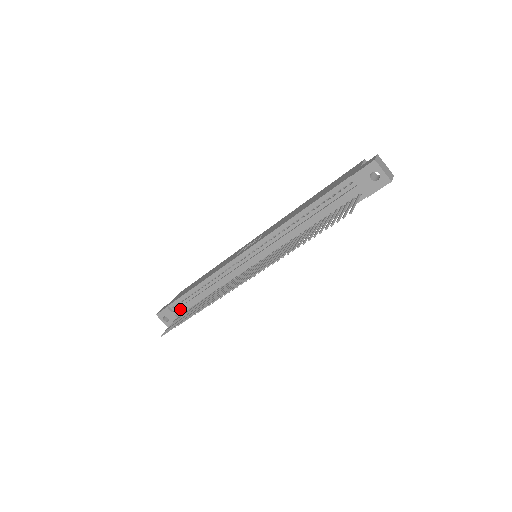
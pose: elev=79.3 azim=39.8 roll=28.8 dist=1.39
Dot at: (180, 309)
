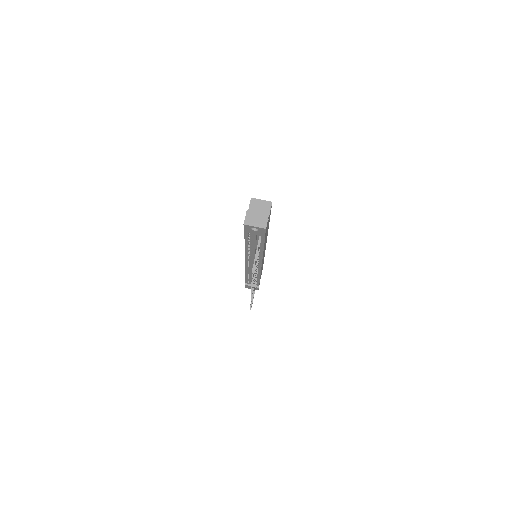
Dot at: occluded
